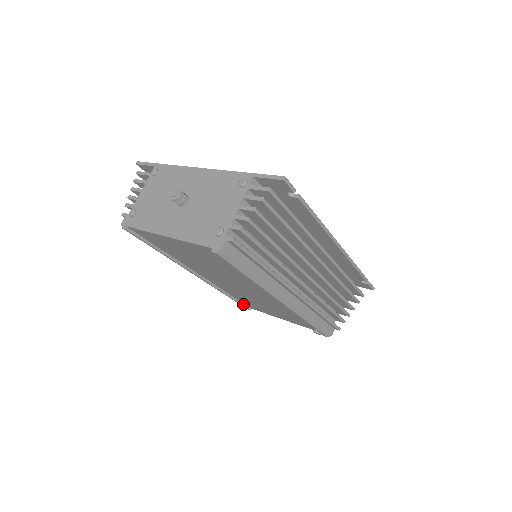
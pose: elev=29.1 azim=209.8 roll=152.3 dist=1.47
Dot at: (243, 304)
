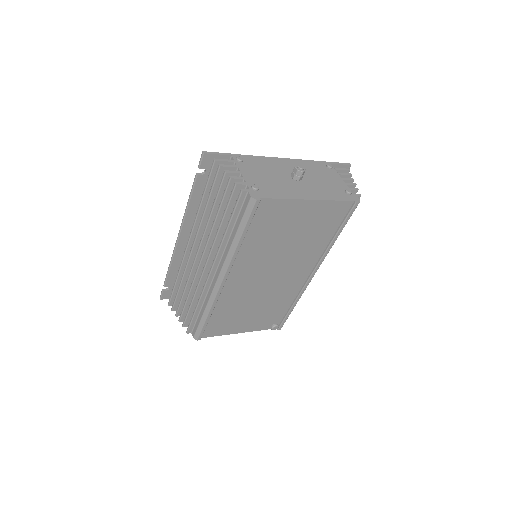
Dot at: (204, 330)
